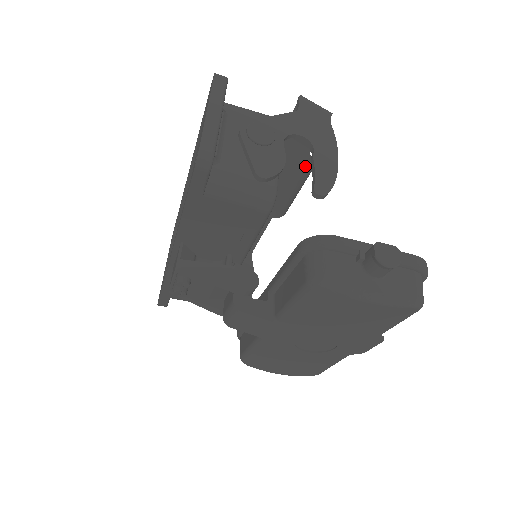
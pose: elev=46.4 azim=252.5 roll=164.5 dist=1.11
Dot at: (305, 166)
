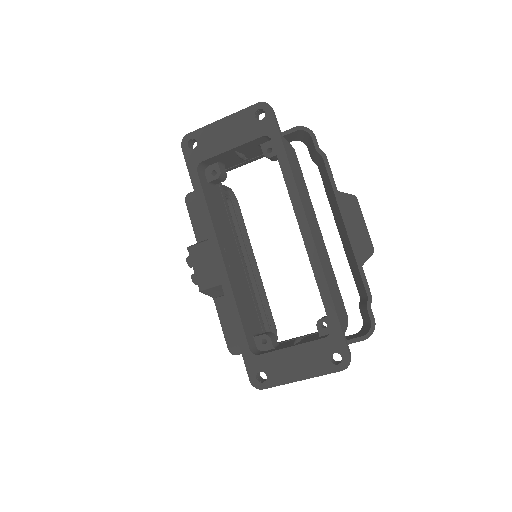
Dot at: (350, 265)
